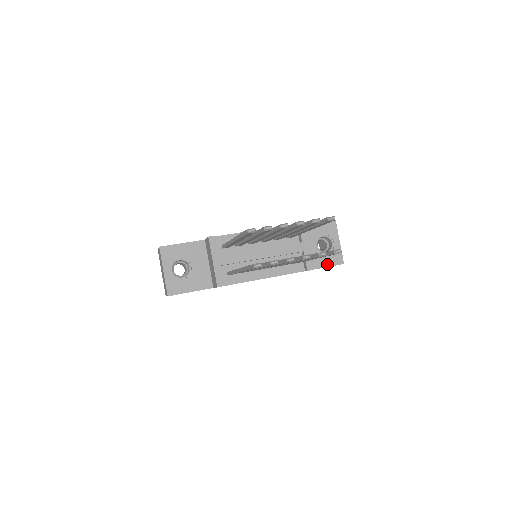
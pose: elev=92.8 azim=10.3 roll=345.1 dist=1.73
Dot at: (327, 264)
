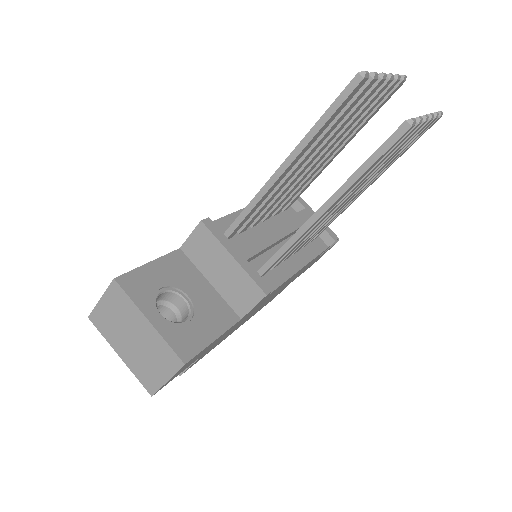
Dot at: occluded
